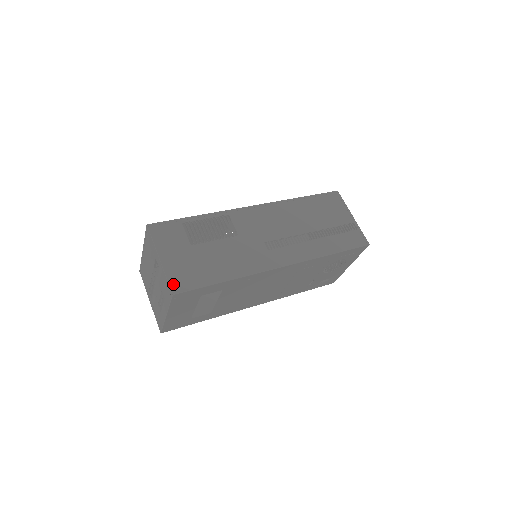
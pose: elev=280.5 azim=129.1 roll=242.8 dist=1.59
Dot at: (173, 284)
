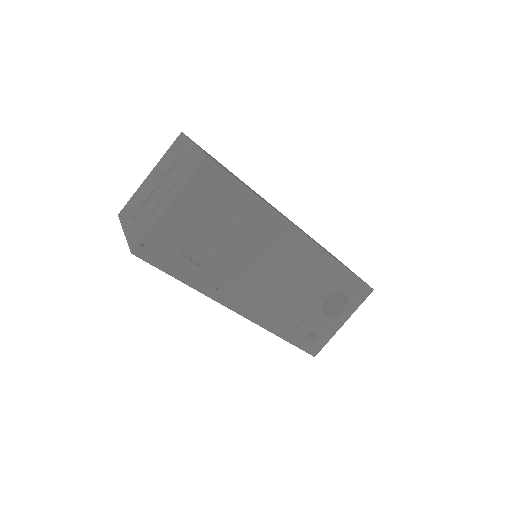
Dot at: occluded
